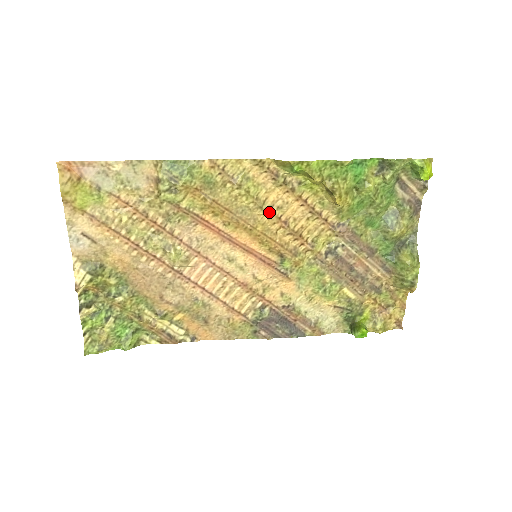
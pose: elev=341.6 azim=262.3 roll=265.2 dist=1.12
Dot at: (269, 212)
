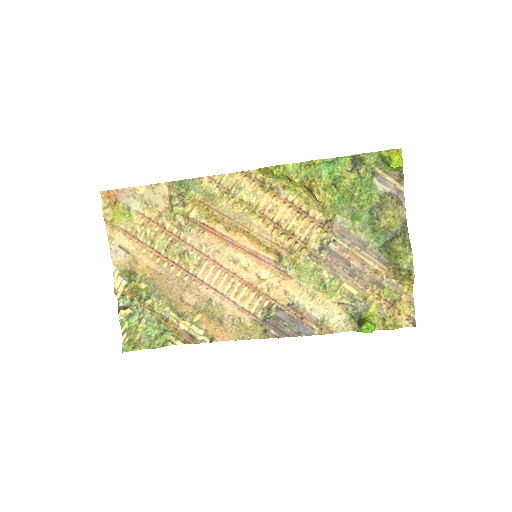
Dot at: (262, 215)
